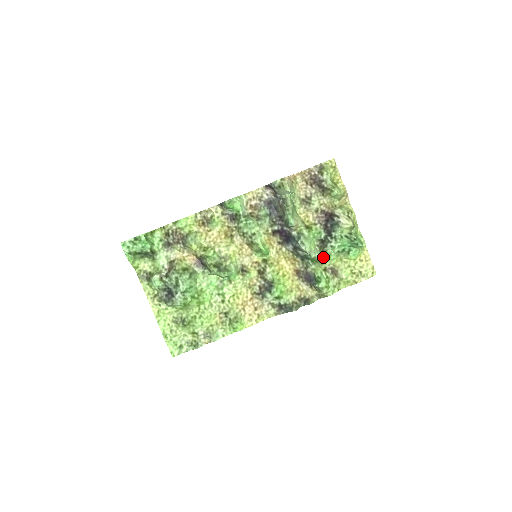
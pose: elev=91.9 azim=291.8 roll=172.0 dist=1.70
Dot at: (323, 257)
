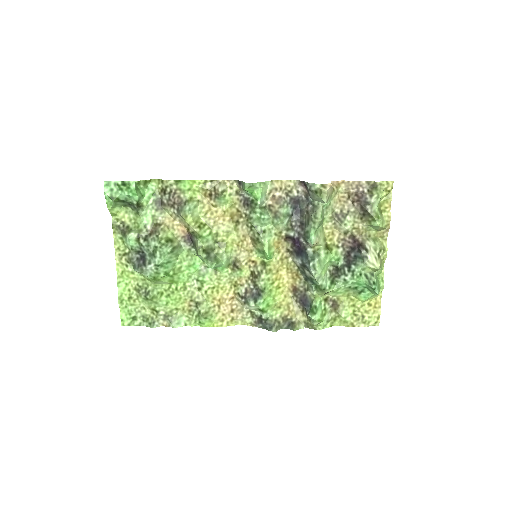
Dot at: (330, 287)
